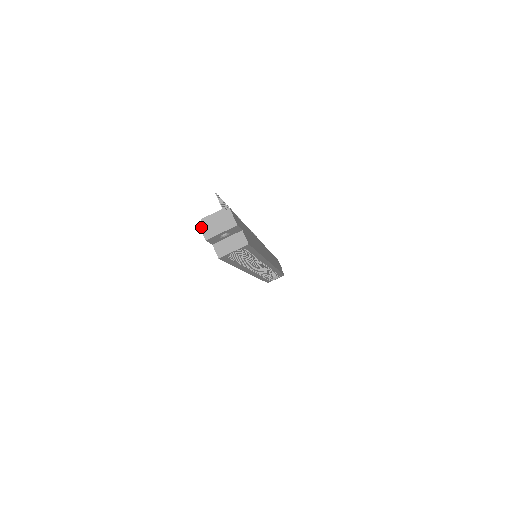
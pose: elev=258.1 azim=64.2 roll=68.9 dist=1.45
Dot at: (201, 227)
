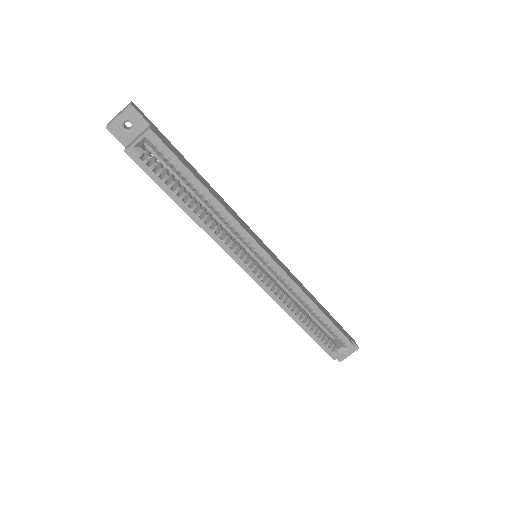
Dot at: occluded
